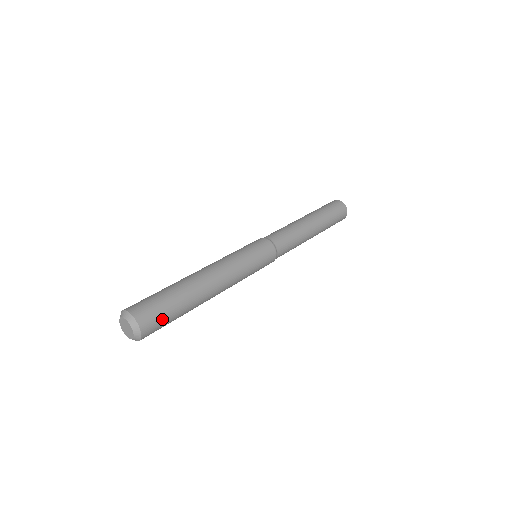
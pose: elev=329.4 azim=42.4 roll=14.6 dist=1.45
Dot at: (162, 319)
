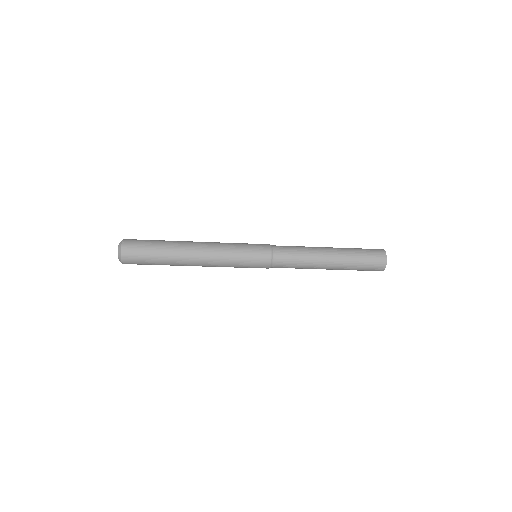
Dot at: (141, 248)
